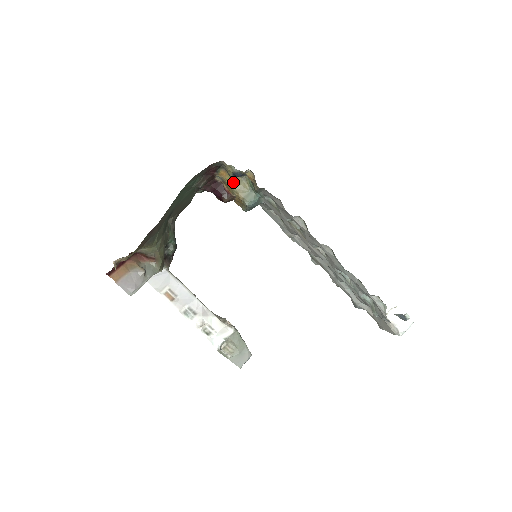
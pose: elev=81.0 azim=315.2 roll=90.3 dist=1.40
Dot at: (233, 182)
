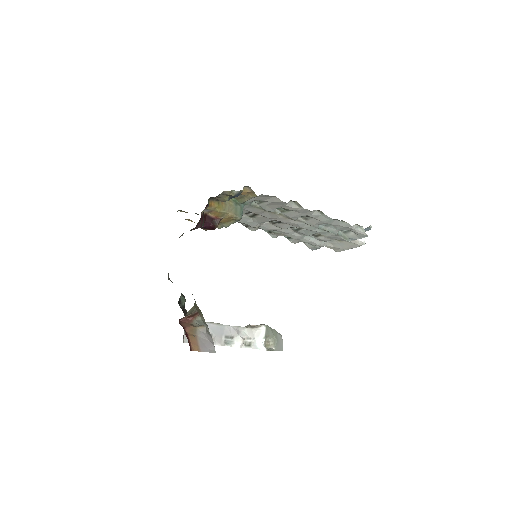
Dot at: (221, 206)
